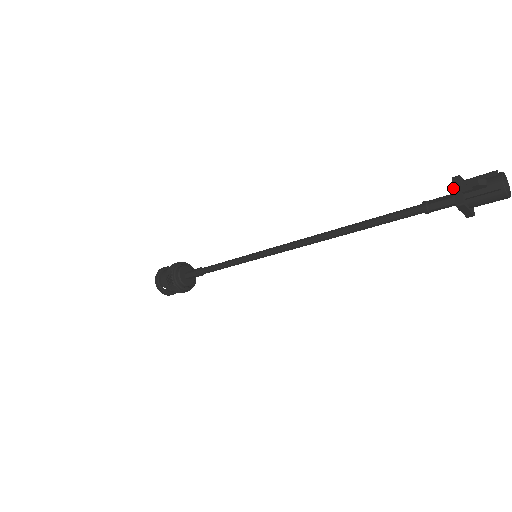
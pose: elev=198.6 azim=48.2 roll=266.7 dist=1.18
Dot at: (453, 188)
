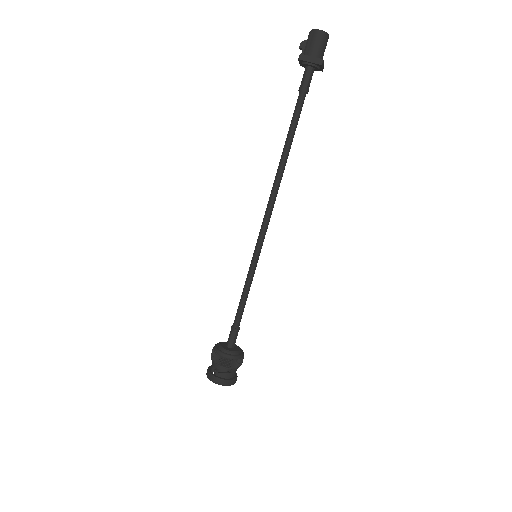
Dot at: occluded
